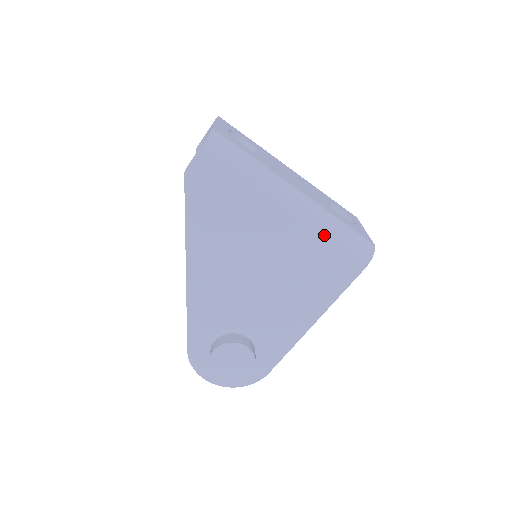
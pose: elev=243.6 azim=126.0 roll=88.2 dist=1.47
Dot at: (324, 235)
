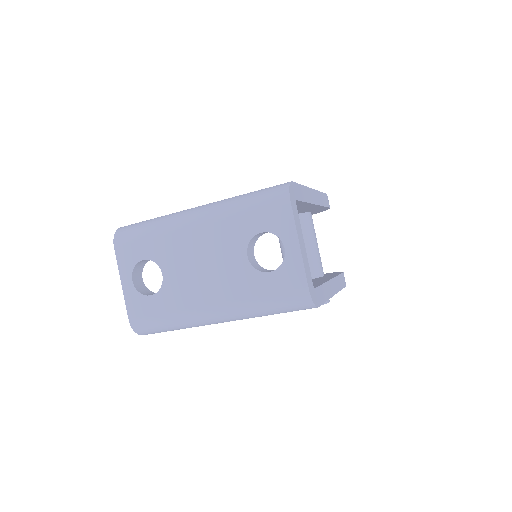
Dot at: occluded
